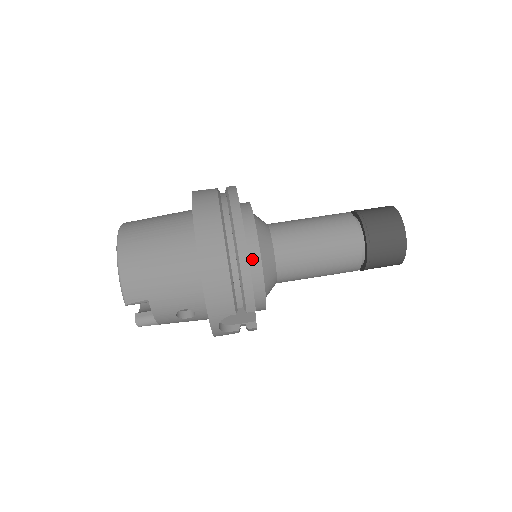
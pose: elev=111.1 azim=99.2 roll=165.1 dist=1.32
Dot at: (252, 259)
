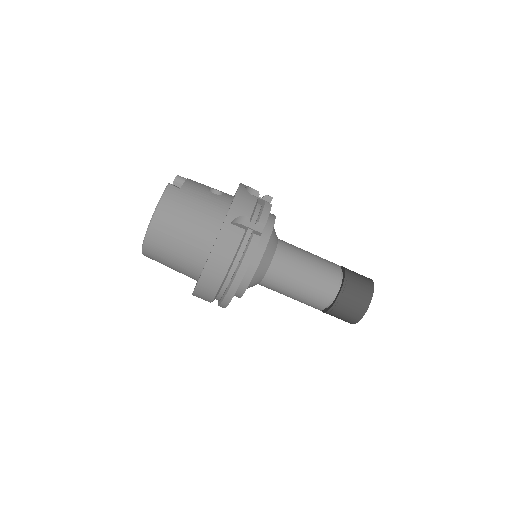
Dot at: (236, 292)
